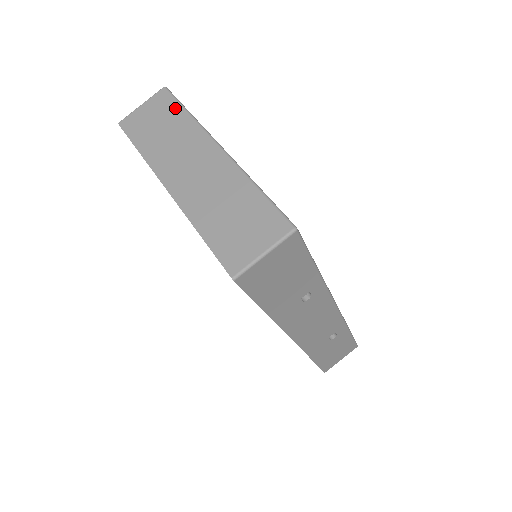
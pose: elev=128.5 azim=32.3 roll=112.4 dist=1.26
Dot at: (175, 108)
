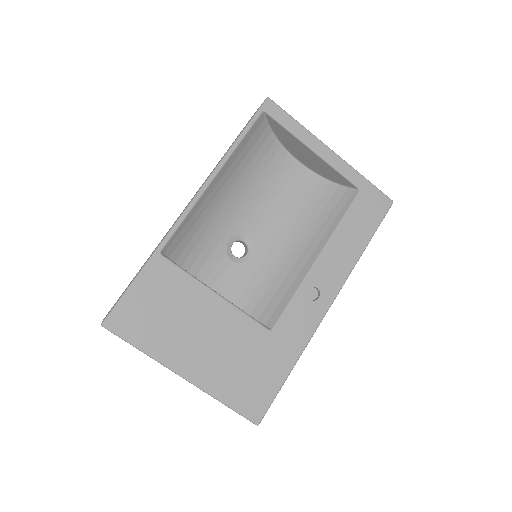
Dot at: occluded
